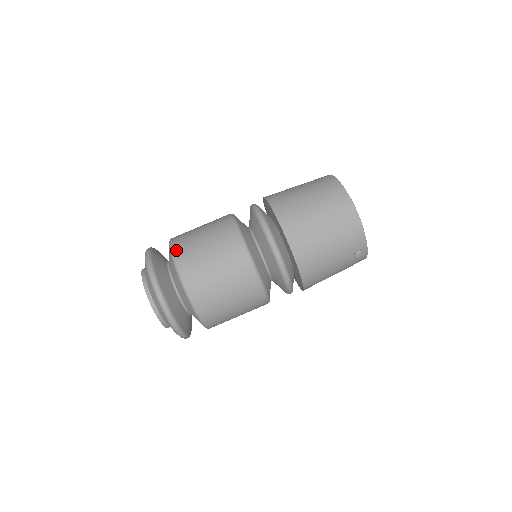
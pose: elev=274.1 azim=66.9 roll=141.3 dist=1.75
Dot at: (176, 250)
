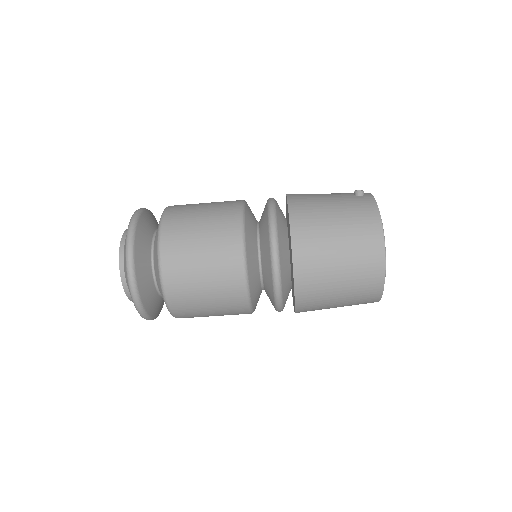
Dot at: (168, 285)
